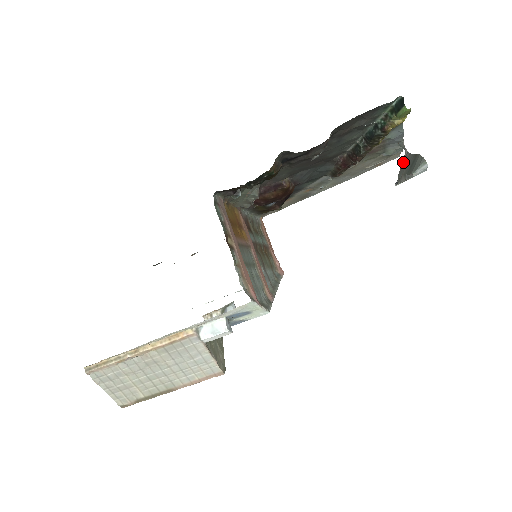
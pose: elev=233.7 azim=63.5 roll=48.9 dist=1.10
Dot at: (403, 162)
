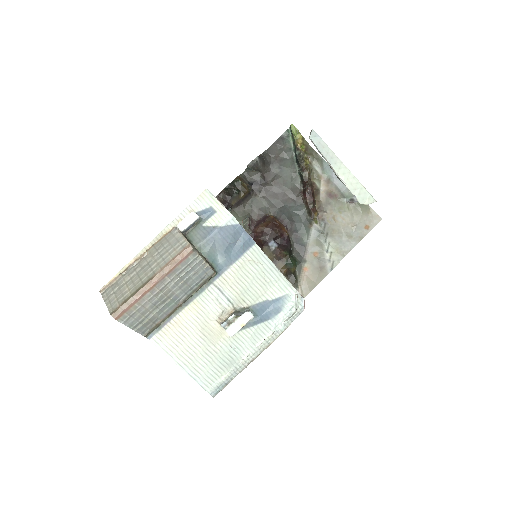
Dot at: occluded
